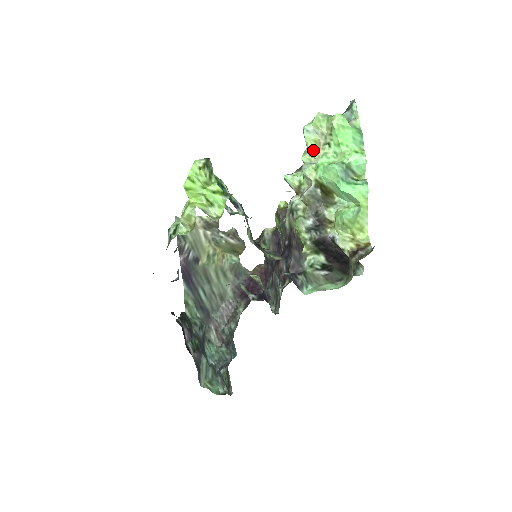
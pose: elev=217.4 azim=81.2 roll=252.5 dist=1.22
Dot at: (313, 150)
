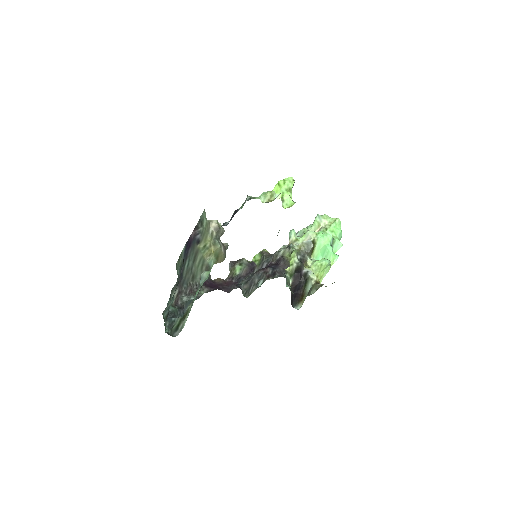
Dot at: (315, 228)
